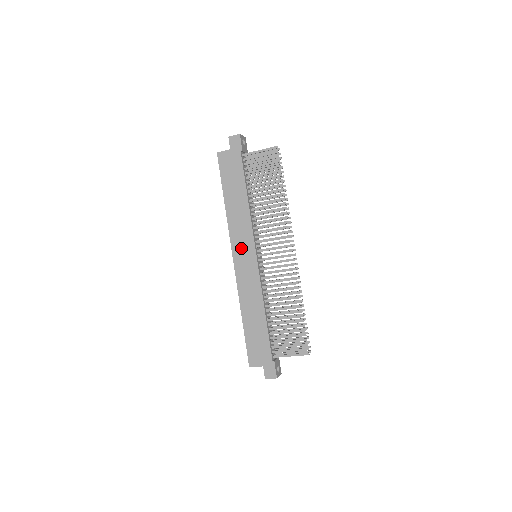
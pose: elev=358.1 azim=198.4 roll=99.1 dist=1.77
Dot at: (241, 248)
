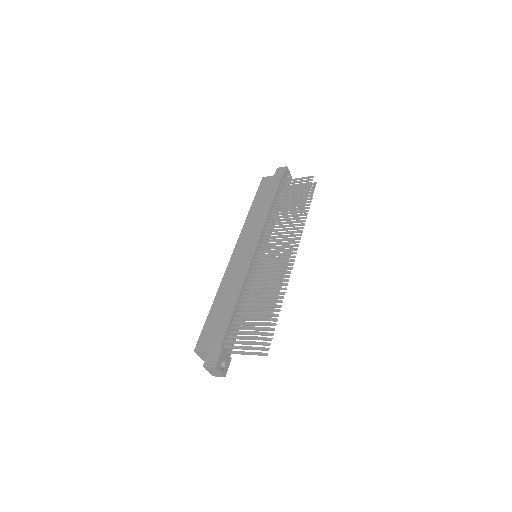
Dot at: (245, 243)
